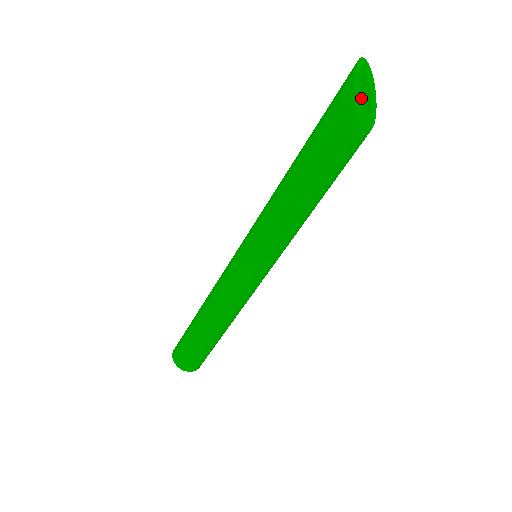
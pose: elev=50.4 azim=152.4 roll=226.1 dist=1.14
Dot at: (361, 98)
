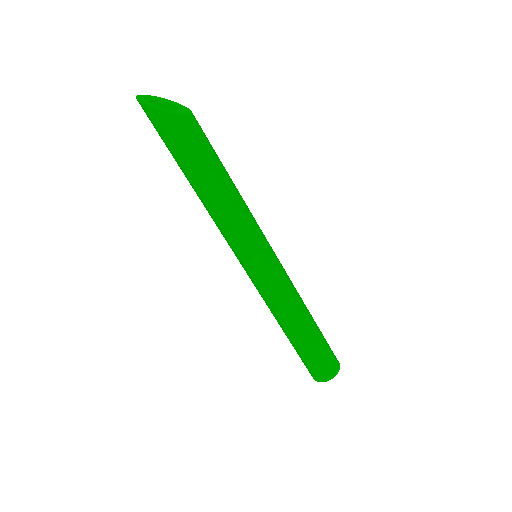
Dot at: occluded
